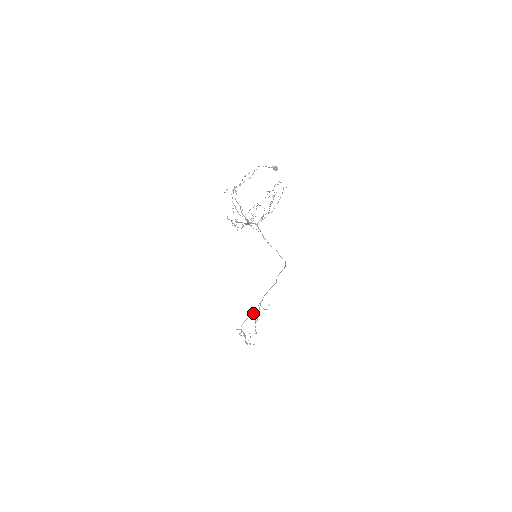
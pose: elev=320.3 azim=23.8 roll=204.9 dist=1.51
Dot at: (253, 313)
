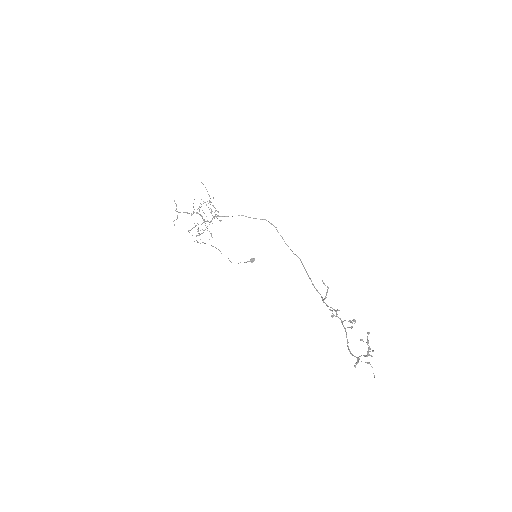
Dot at: (331, 316)
